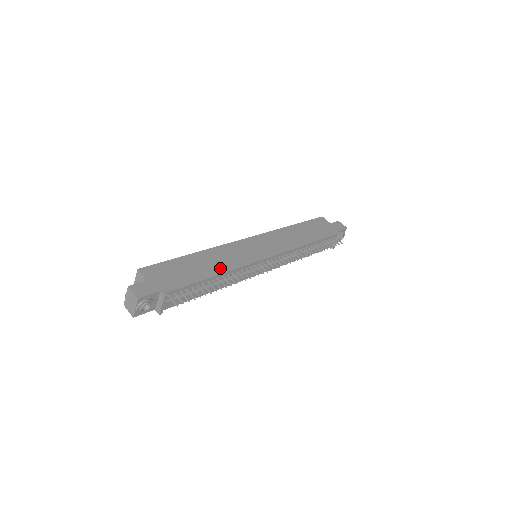
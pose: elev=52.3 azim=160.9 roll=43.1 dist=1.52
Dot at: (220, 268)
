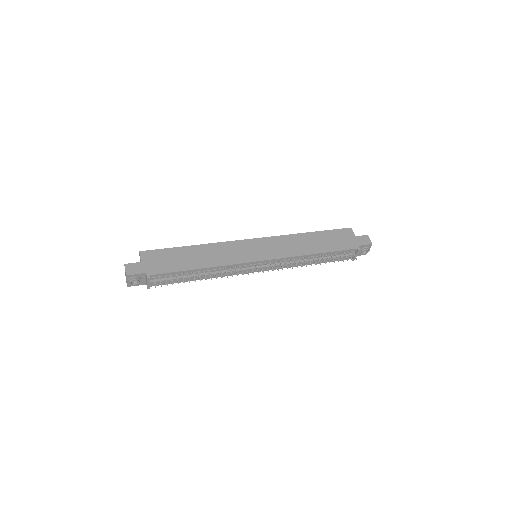
Dot at: (208, 263)
